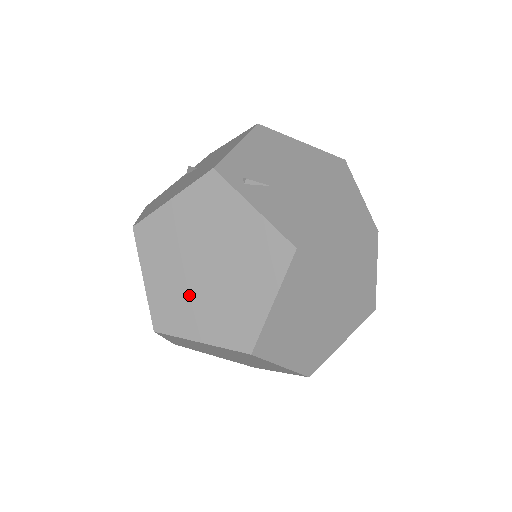
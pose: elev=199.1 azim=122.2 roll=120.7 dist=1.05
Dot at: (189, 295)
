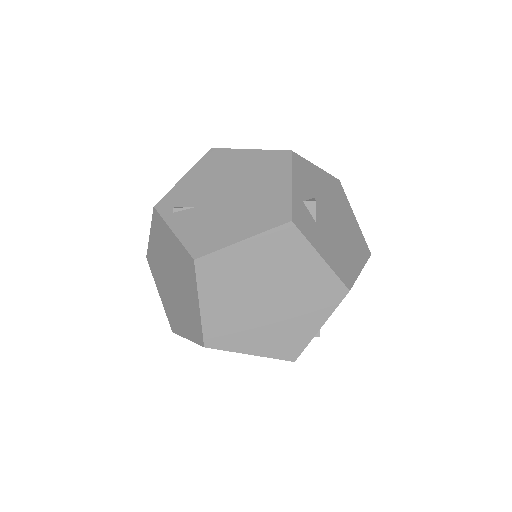
Dot at: (174, 303)
